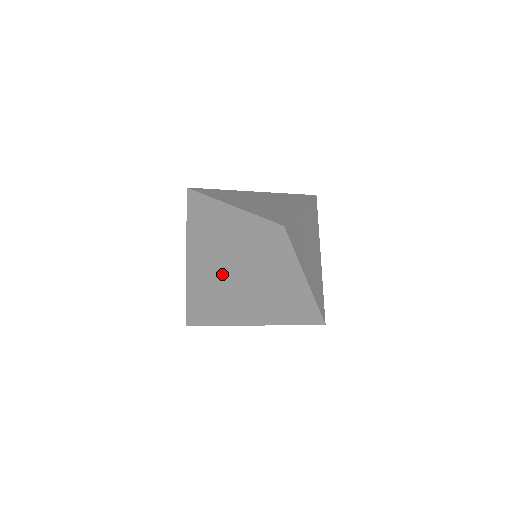
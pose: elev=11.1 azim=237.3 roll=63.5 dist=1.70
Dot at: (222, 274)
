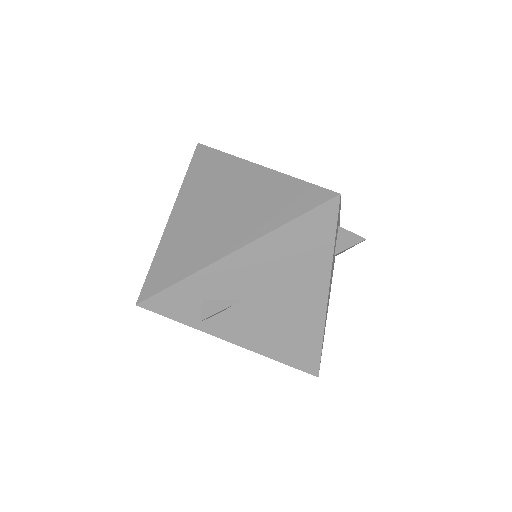
Dot at: occluded
